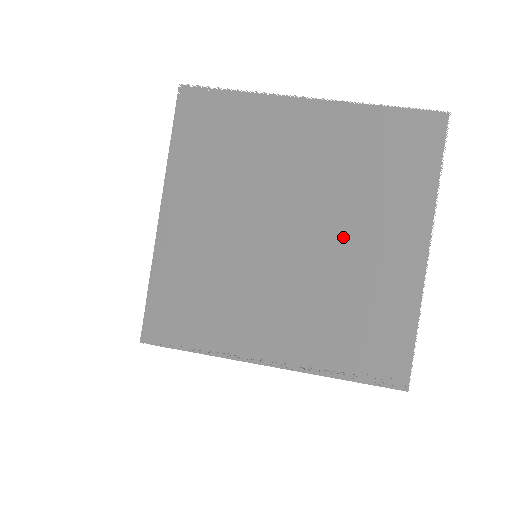
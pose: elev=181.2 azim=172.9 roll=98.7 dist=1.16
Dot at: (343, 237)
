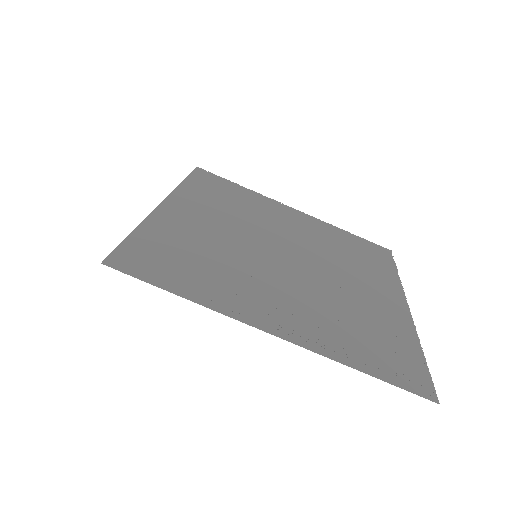
Dot at: (335, 274)
